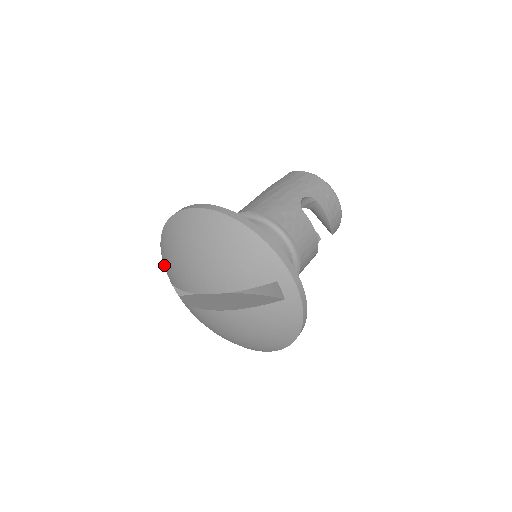
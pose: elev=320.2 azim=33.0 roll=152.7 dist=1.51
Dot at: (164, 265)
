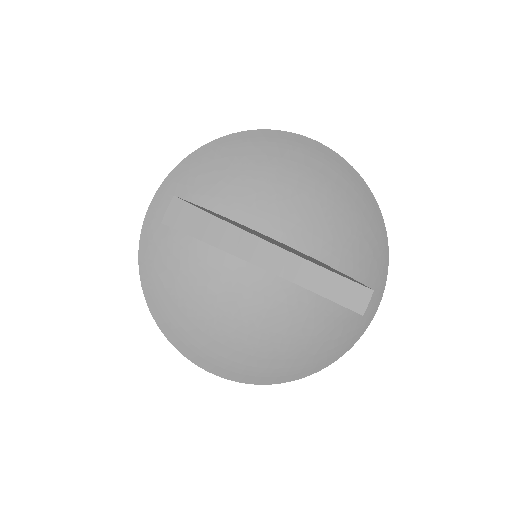
Dot at: (187, 168)
